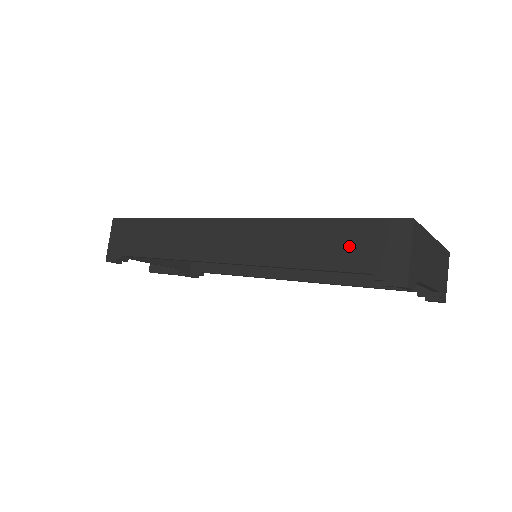
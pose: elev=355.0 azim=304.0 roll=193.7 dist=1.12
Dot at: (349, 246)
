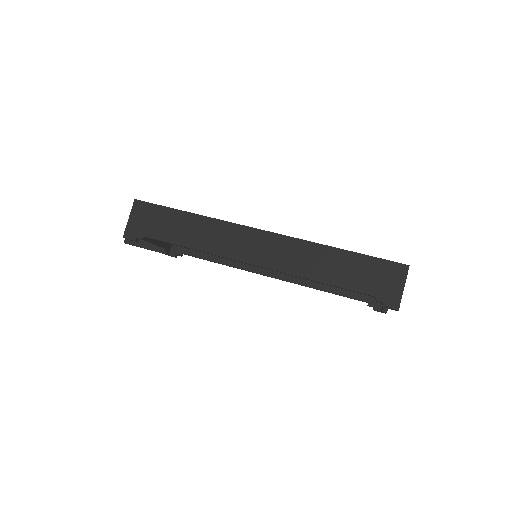
Dot at: (361, 274)
